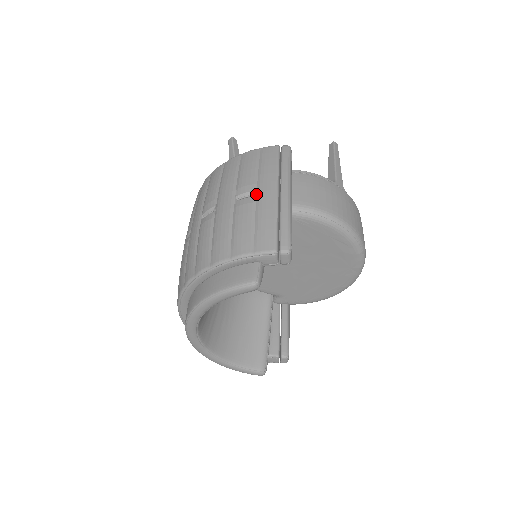
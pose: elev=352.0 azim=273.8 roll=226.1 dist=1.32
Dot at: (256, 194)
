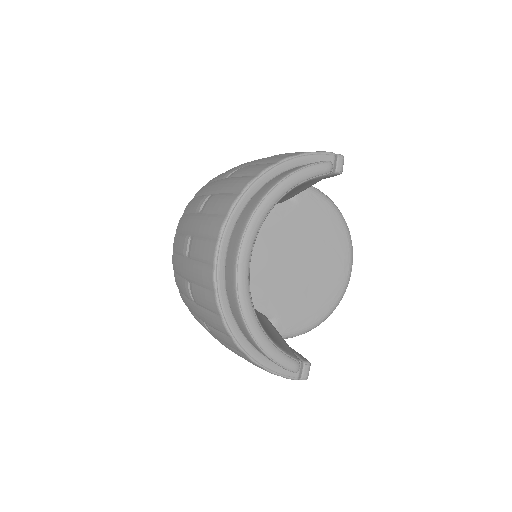
Dot at: occluded
